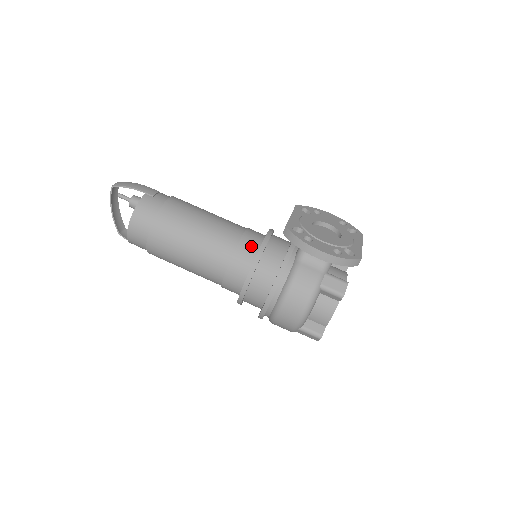
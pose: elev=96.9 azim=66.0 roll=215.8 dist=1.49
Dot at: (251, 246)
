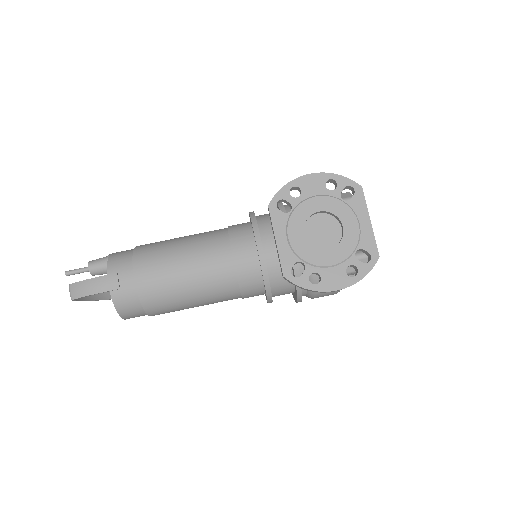
Dot at: (251, 274)
